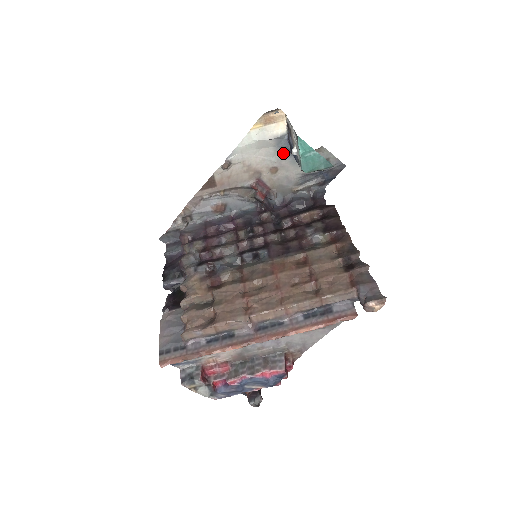
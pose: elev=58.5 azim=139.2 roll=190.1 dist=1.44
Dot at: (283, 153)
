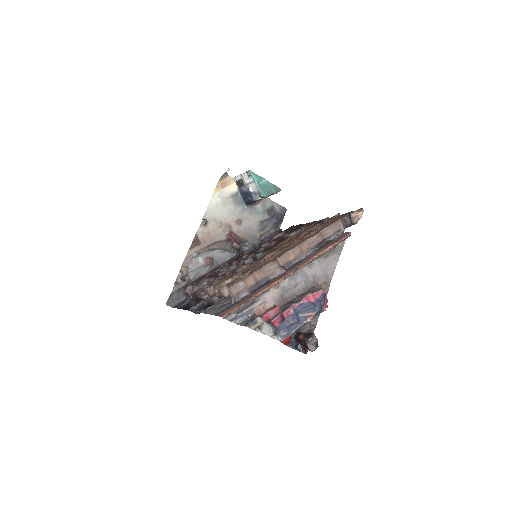
Dot at: (241, 208)
